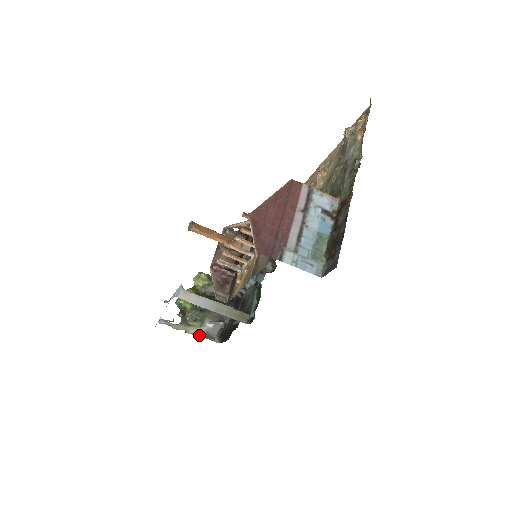
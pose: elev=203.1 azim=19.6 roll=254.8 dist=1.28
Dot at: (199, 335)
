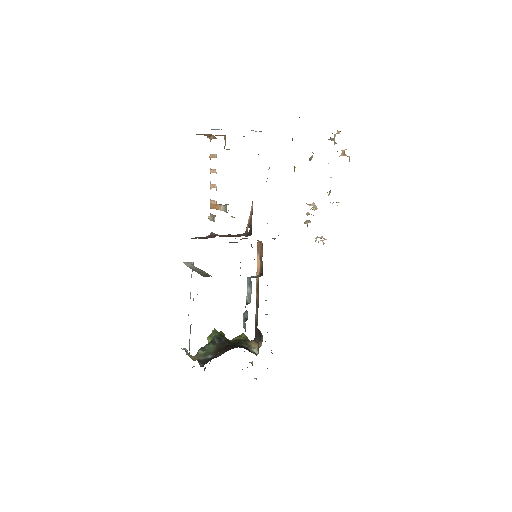
Dot at: occluded
